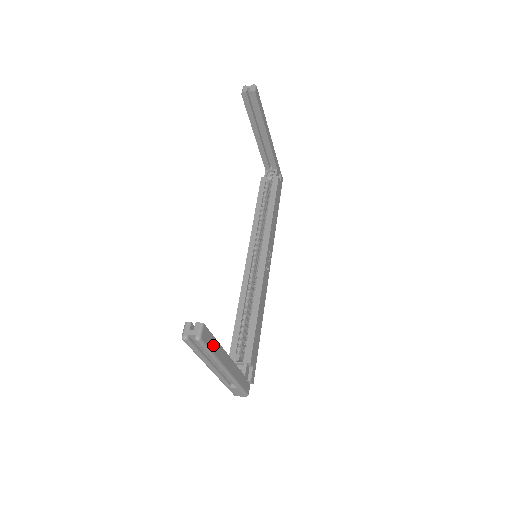
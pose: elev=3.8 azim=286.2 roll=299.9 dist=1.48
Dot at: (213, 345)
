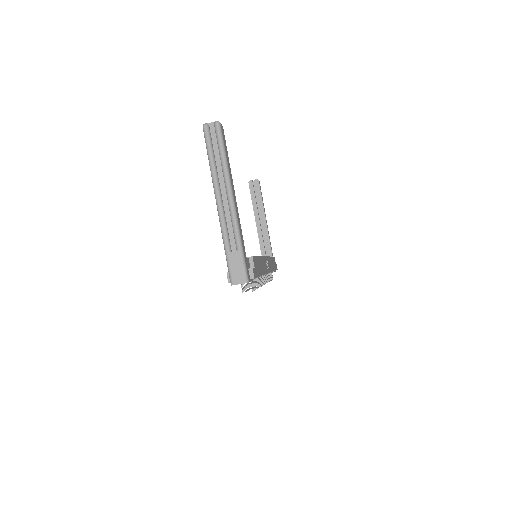
Dot at: (226, 153)
